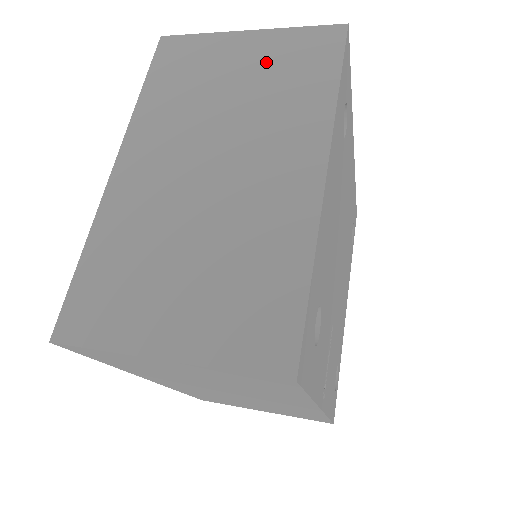
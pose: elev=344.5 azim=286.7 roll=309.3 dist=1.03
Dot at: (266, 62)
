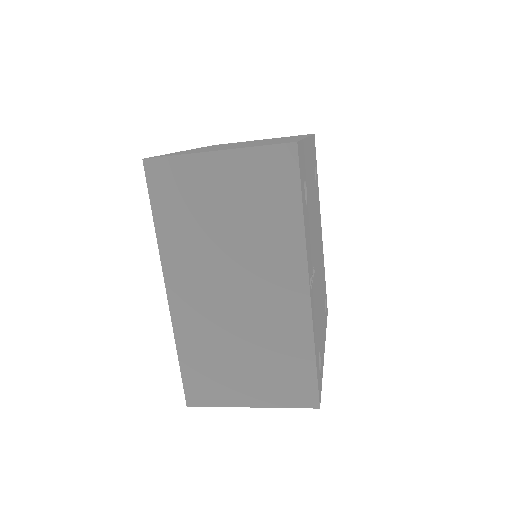
Dot at: occluded
